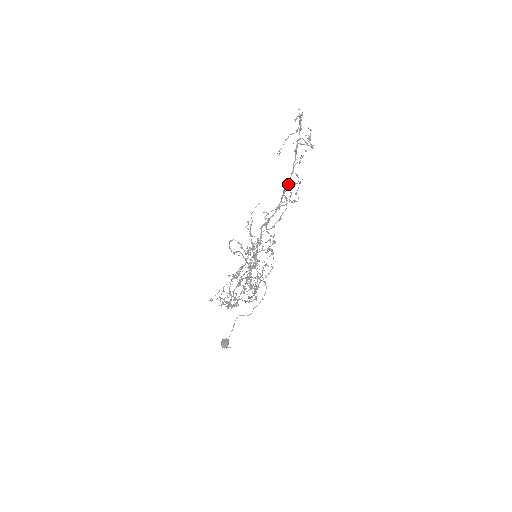
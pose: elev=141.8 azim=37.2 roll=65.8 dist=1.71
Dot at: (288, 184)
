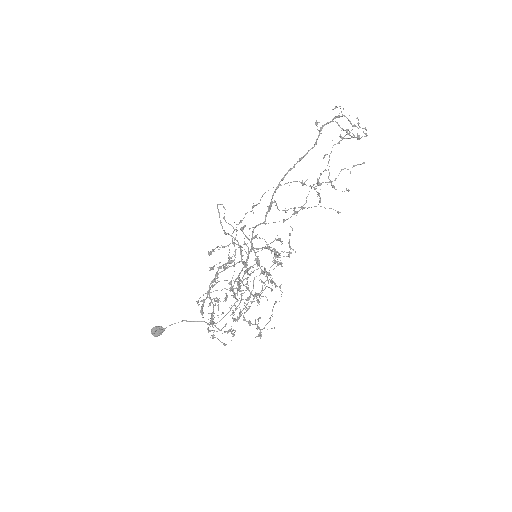
Dot at: (301, 158)
